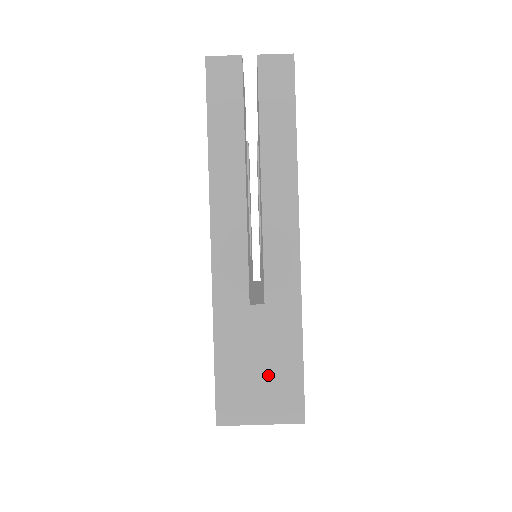
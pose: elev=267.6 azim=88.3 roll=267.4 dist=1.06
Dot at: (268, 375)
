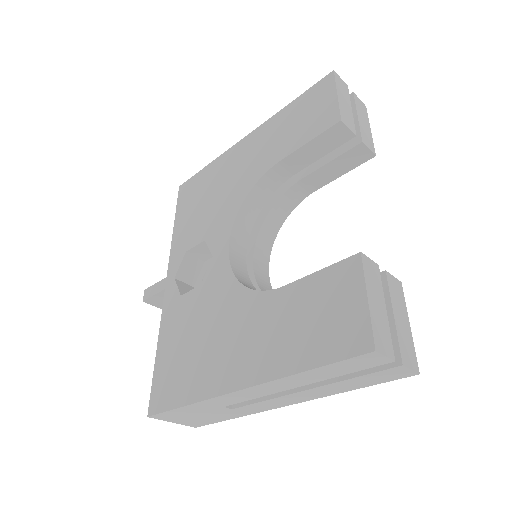
Dot at: (199, 418)
